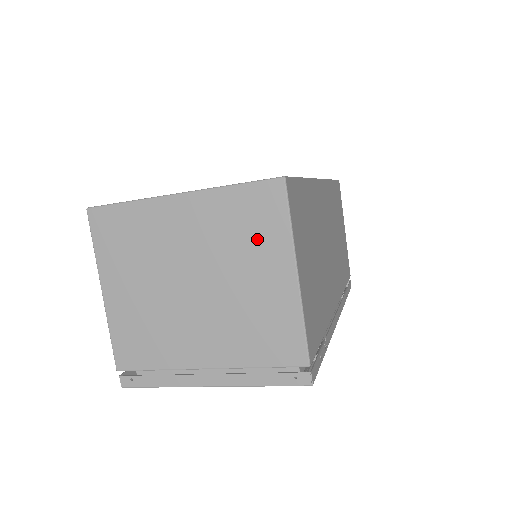
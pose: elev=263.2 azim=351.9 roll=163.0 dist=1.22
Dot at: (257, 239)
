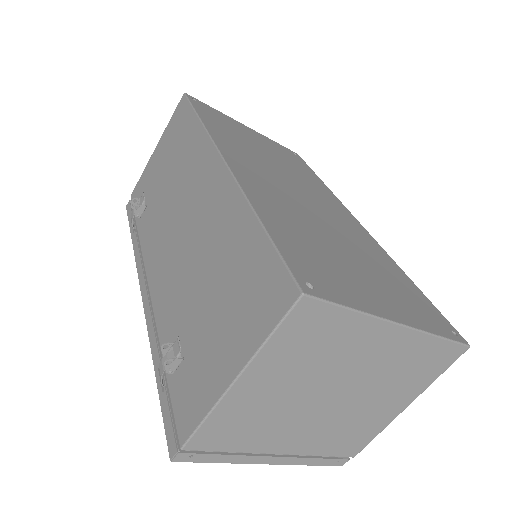
Dot at: (412, 379)
